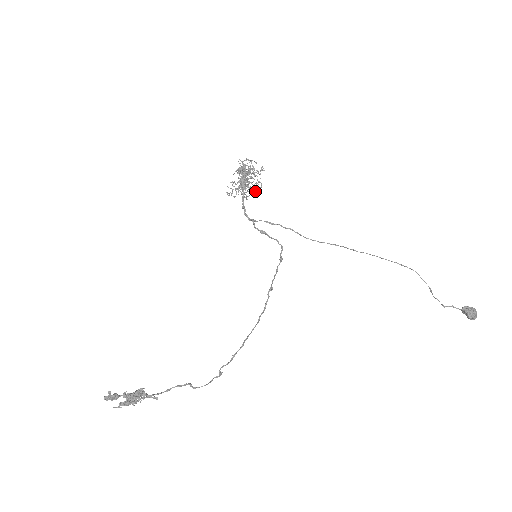
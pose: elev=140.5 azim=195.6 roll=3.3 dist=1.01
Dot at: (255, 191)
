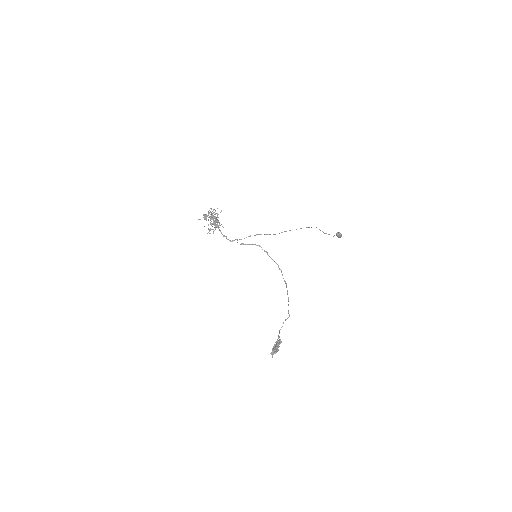
Dot at: occluded
